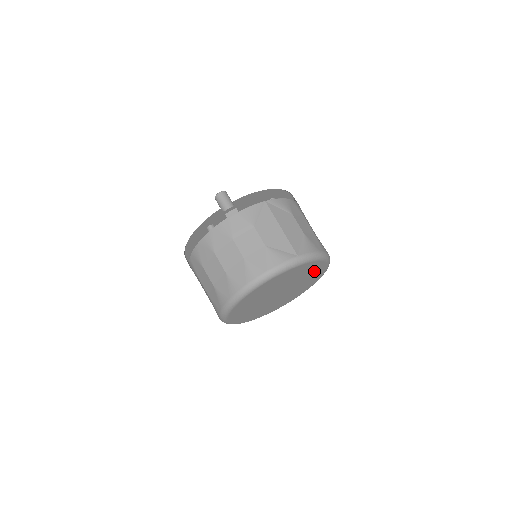
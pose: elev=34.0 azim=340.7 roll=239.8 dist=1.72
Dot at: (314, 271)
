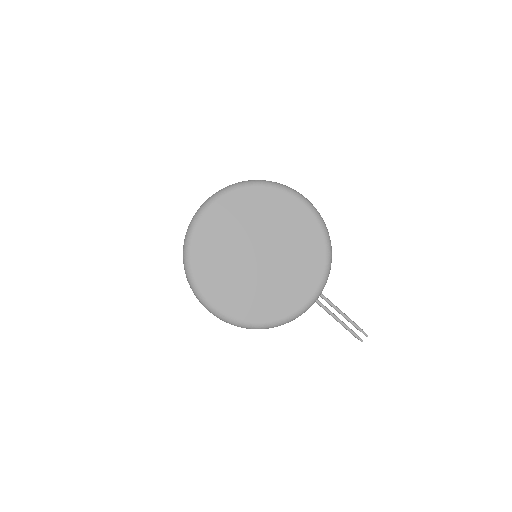
Dot at: (276, 207)
